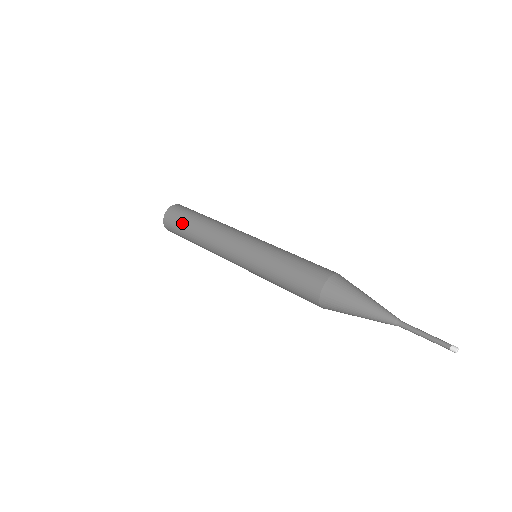
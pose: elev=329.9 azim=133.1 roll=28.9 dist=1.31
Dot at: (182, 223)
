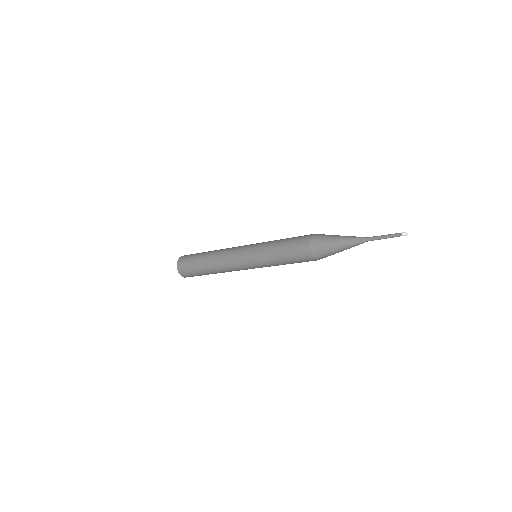
Dot at: (193, 266)
